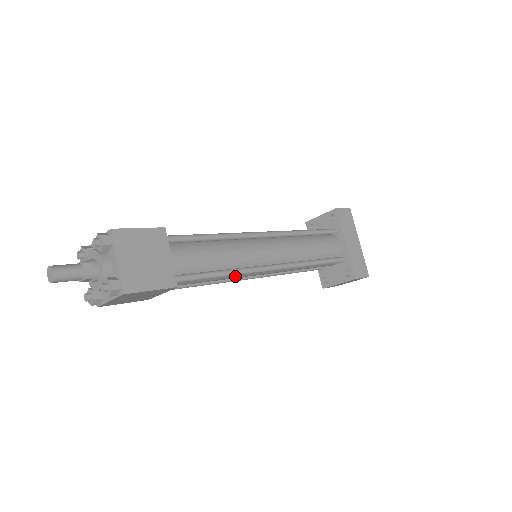
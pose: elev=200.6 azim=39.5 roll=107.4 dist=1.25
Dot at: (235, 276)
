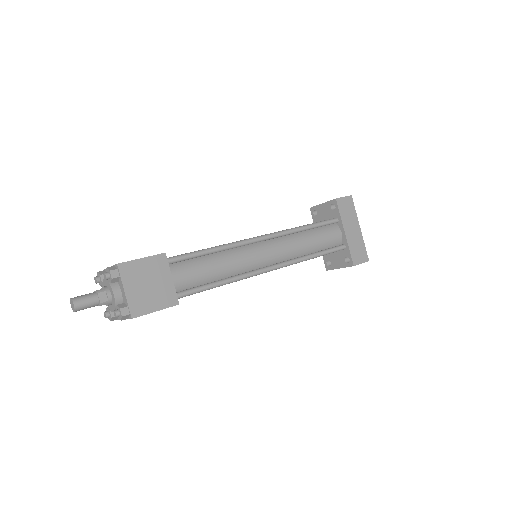
Dot at: occluded
